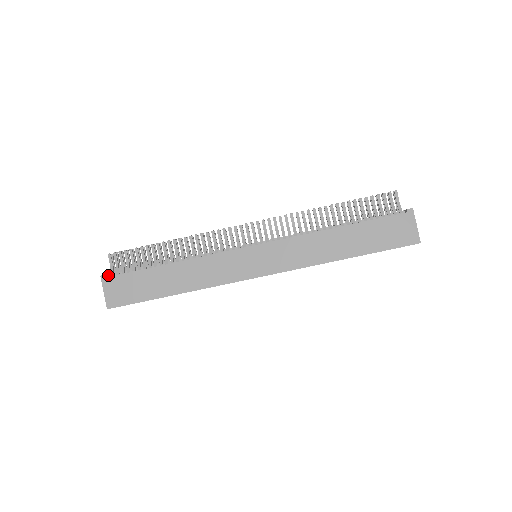
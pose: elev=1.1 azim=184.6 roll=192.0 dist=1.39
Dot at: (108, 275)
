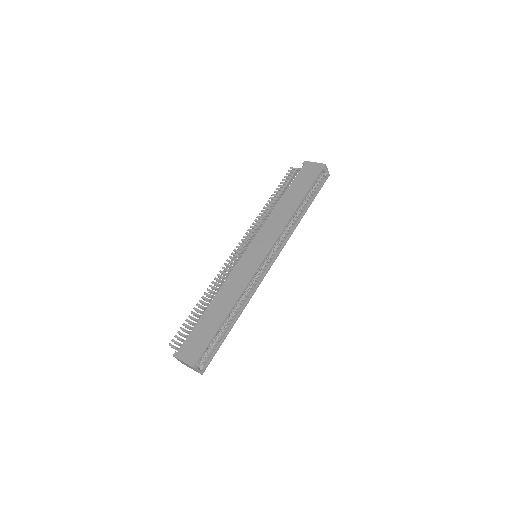
Dot at: occluded
